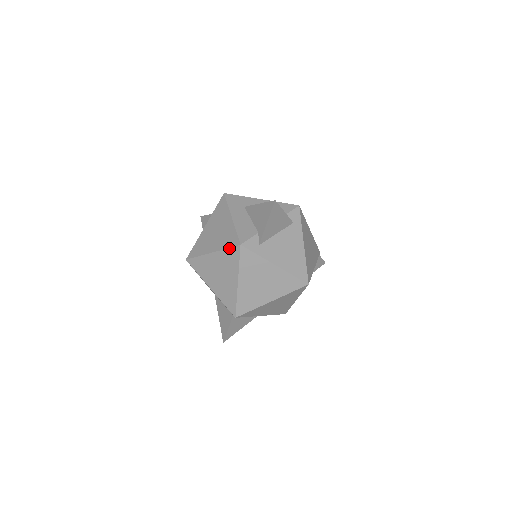
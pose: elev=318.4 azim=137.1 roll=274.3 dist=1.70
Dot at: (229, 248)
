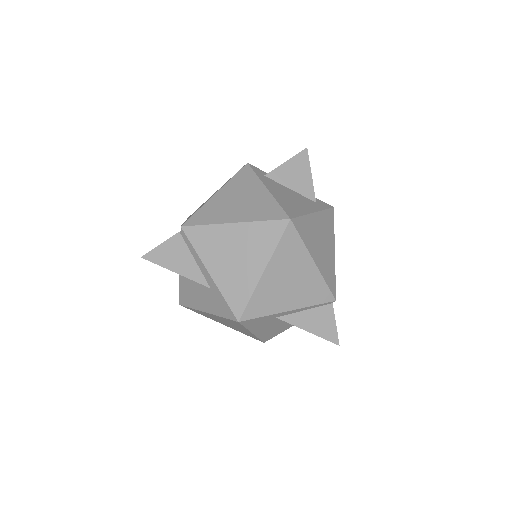
Dot at: occluded
